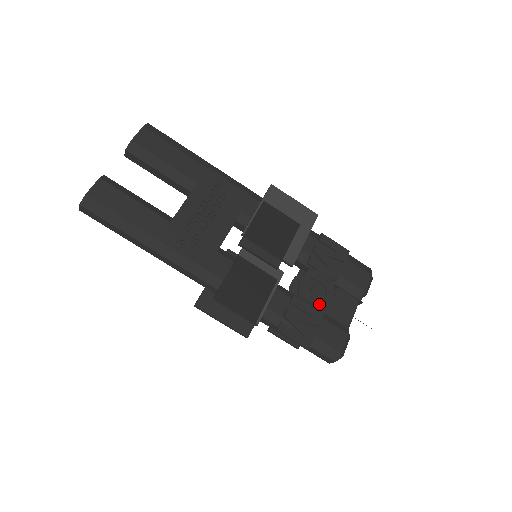
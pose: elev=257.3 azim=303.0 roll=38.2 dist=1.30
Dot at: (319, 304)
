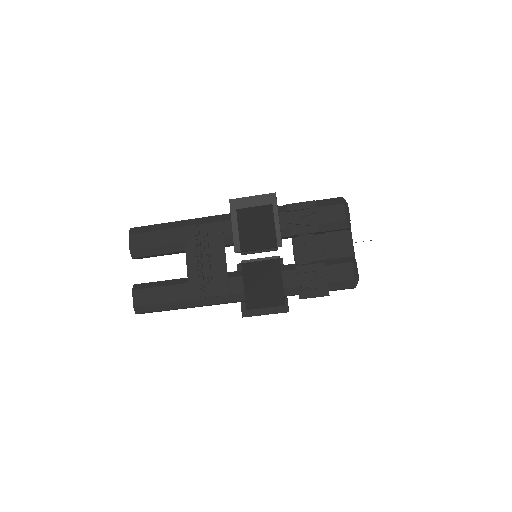
Dot at: (316, 259)
